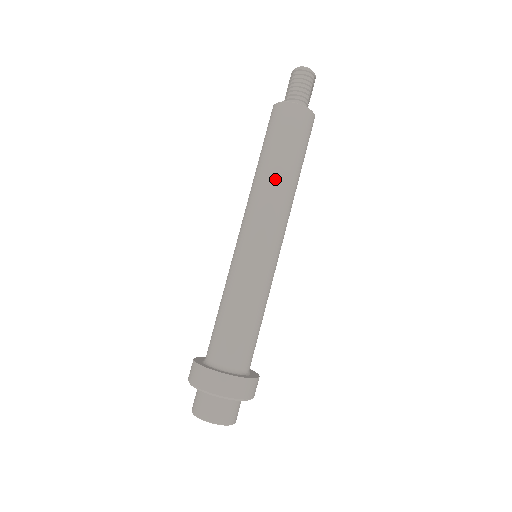
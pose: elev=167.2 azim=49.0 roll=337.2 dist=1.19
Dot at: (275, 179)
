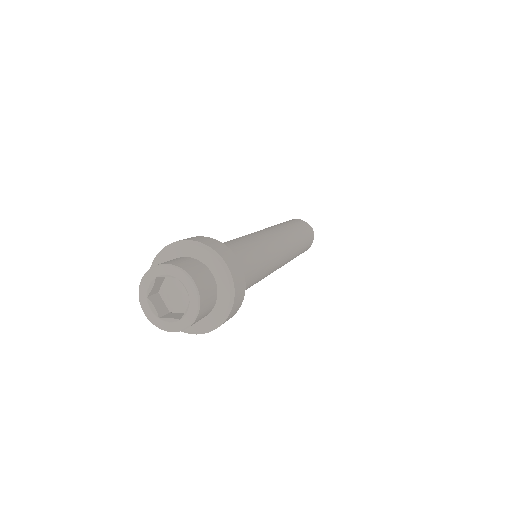
Dot at: (282, 226)
